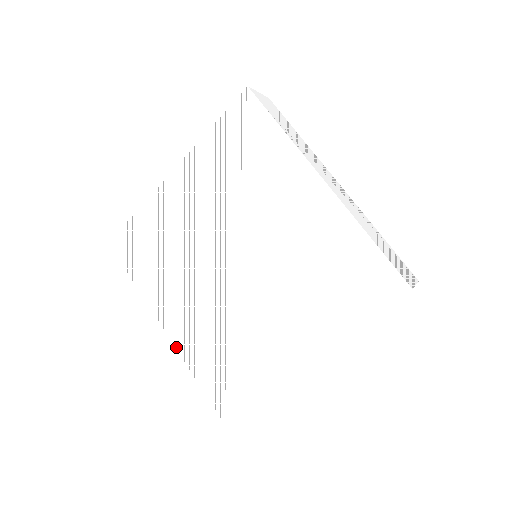
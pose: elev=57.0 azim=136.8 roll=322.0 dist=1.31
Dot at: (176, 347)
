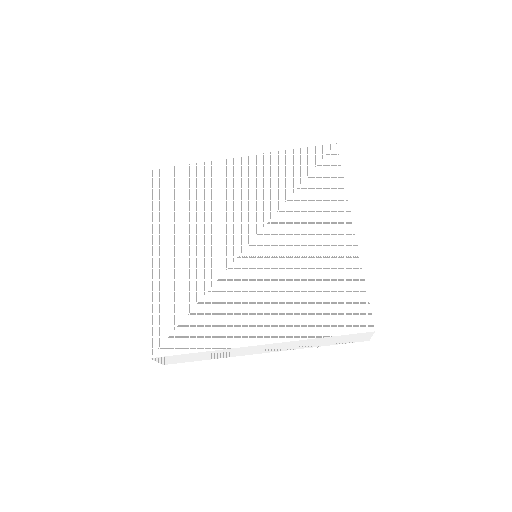
Dot at: (151, 276)
